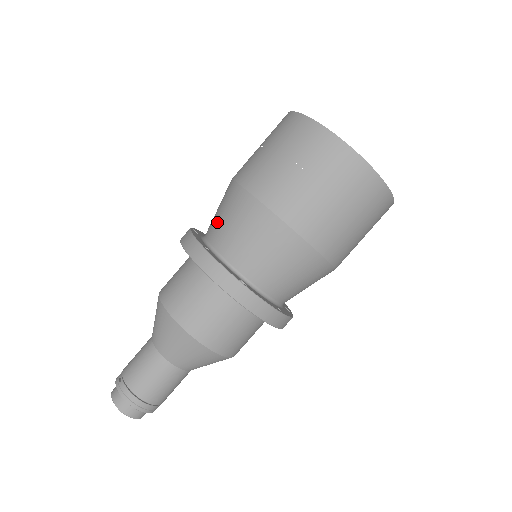
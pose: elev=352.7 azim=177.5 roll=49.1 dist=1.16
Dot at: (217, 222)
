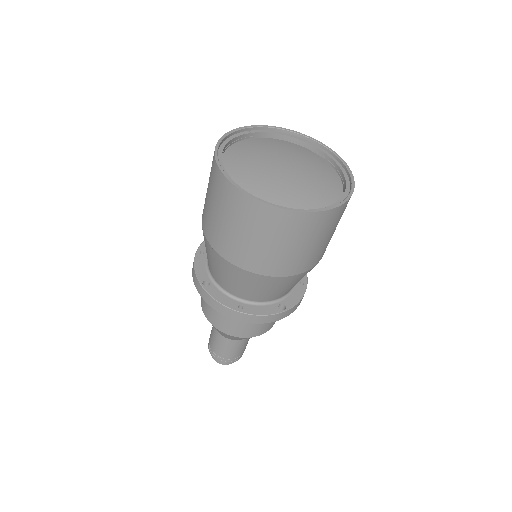
Dot at: (230, 284)
